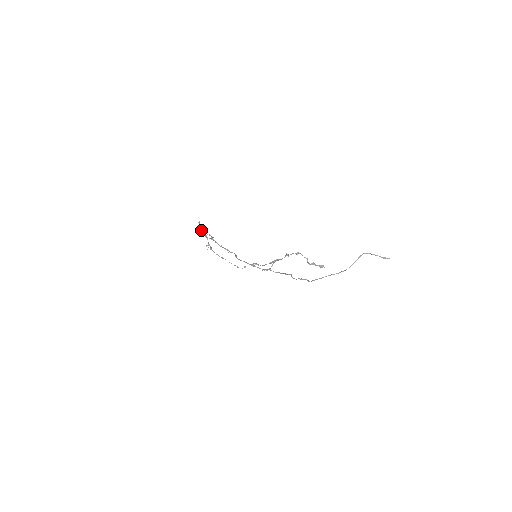
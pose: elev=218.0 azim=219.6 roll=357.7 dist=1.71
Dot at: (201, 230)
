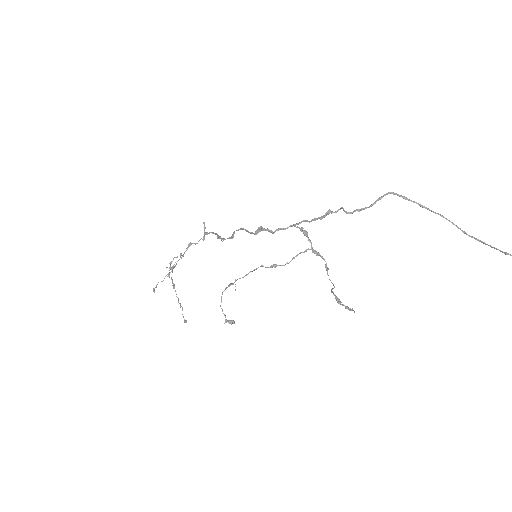
Dot at: (181, 253)
